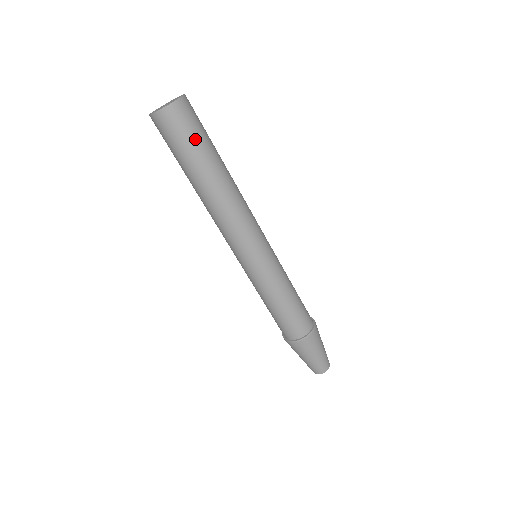
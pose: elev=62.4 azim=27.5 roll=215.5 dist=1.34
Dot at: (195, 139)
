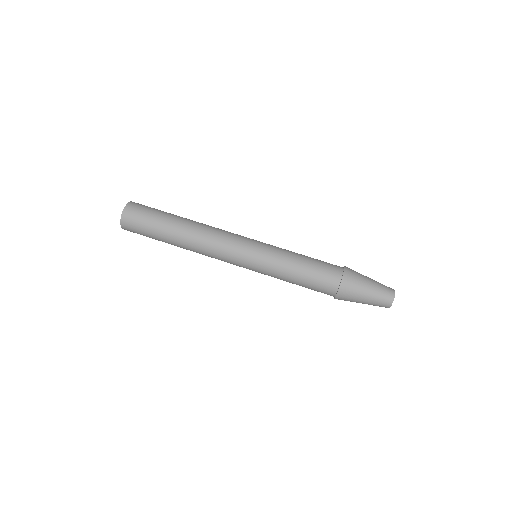
Dot at: (156, 210)
